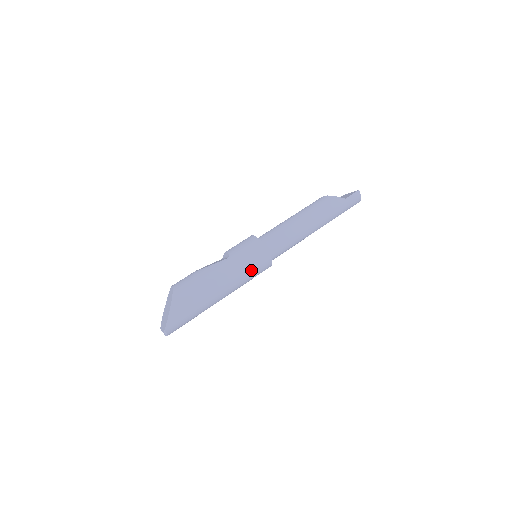
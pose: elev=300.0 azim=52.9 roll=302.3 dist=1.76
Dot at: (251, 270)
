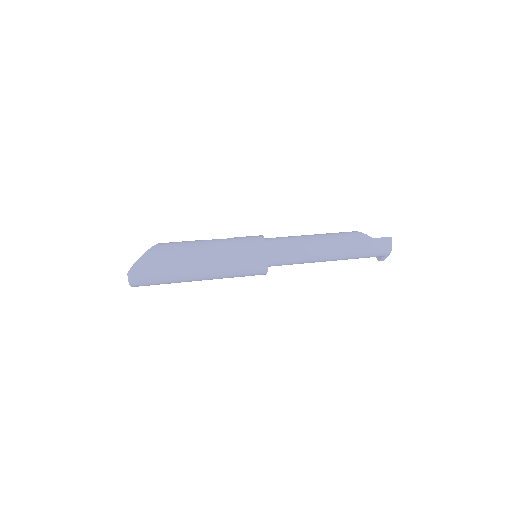
Dot at: (242, 258)
